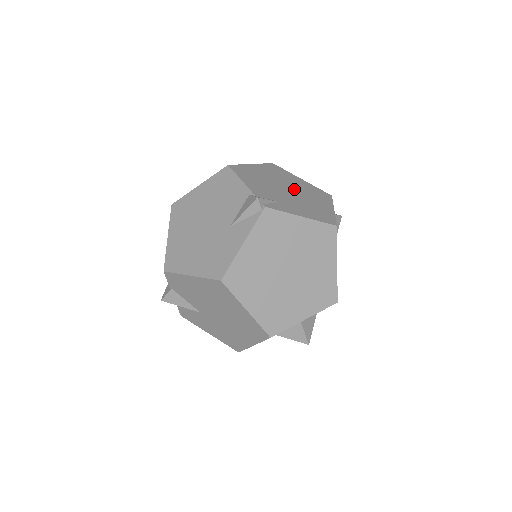
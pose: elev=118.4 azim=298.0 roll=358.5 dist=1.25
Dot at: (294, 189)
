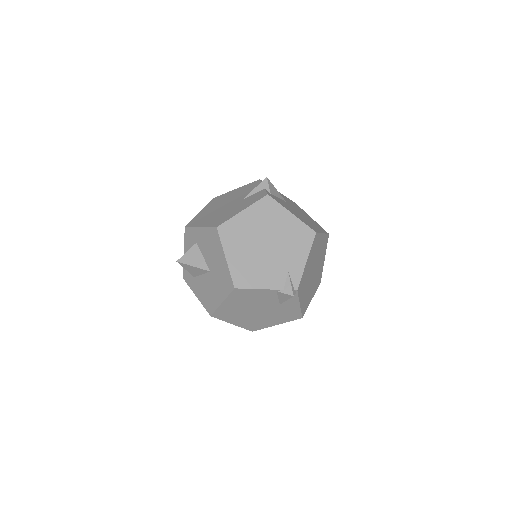
Dot at: (264, 237)
